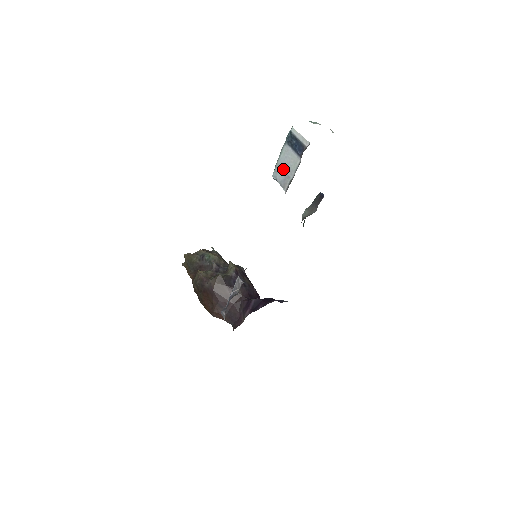
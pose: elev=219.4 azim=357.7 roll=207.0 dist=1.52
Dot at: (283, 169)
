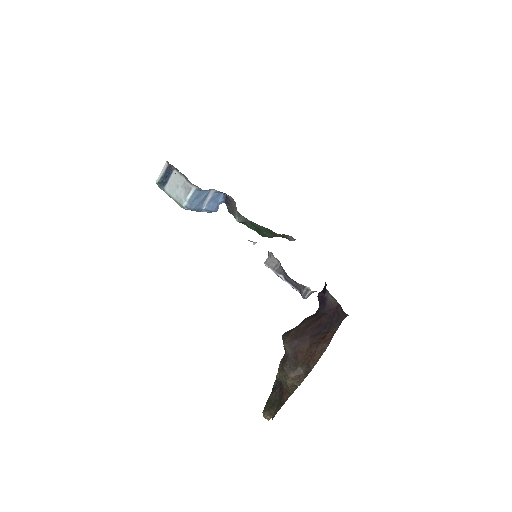
Dot at: (179, 191)
